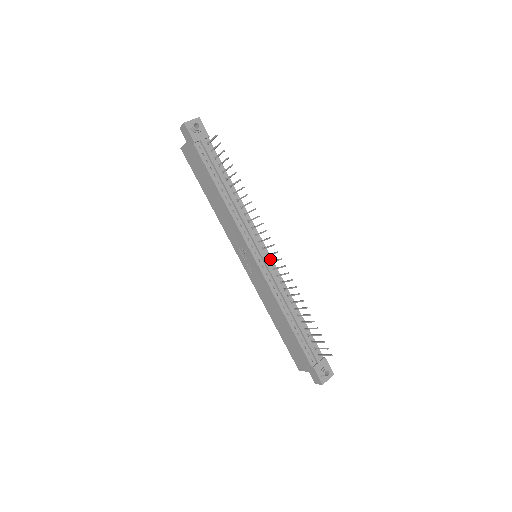
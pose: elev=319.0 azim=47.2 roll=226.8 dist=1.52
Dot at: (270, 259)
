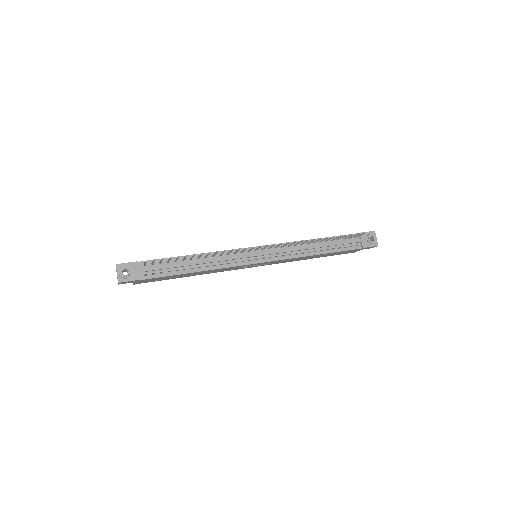
Dot at: (266, 247)
